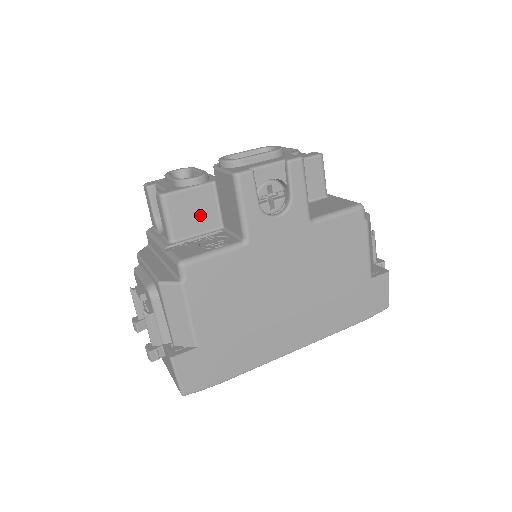
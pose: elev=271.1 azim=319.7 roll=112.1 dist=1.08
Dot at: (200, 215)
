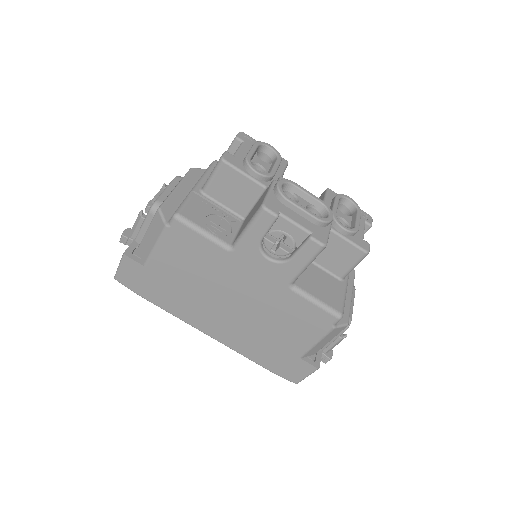
Dot at: (236, 196)
